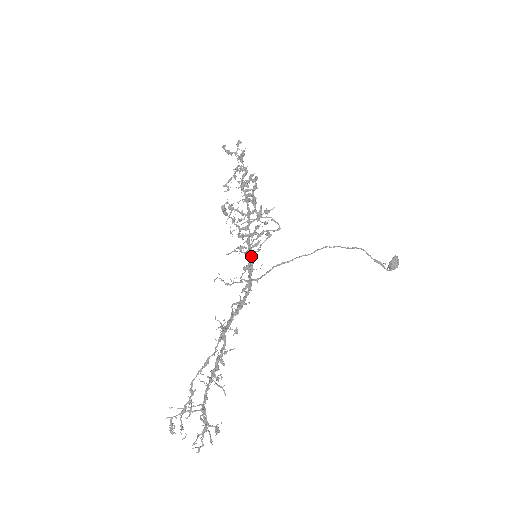
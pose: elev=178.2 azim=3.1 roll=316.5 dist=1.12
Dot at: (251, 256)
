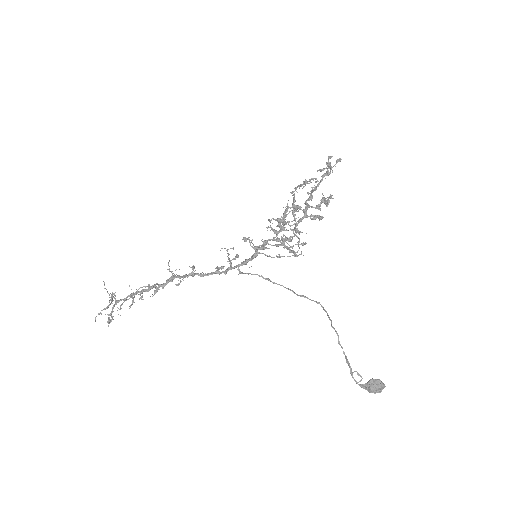
Dot at: (256, 254)
